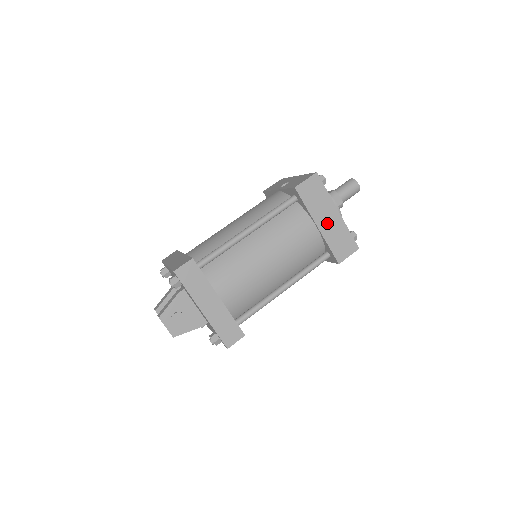
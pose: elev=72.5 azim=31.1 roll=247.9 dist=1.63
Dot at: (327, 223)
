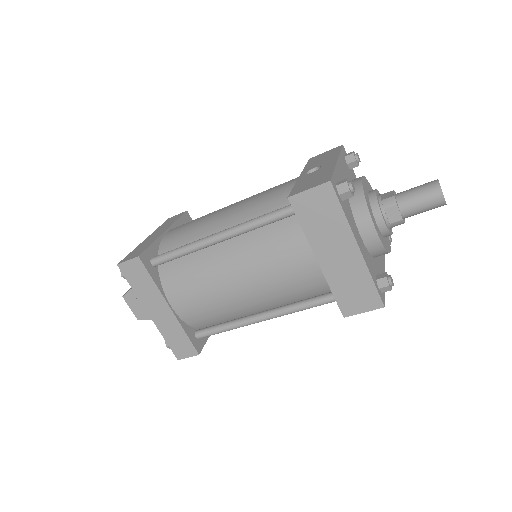
Dot at: (335, 259)
